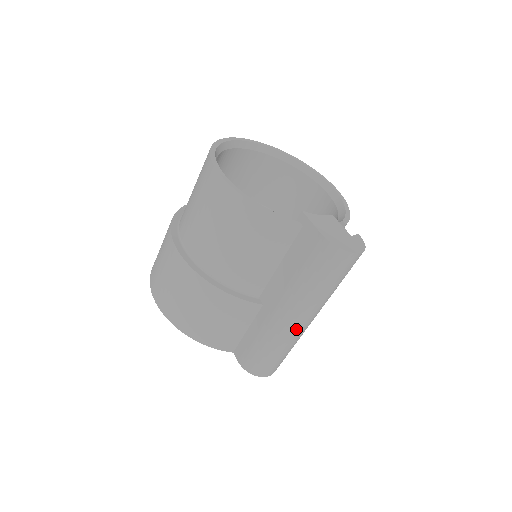
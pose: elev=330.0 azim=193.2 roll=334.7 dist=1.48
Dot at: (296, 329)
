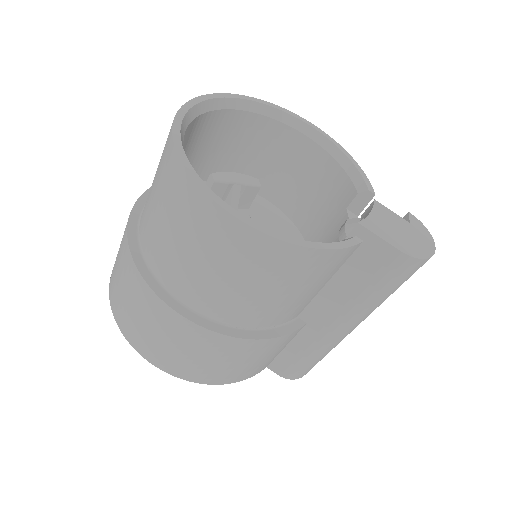
Dot at: occluded
